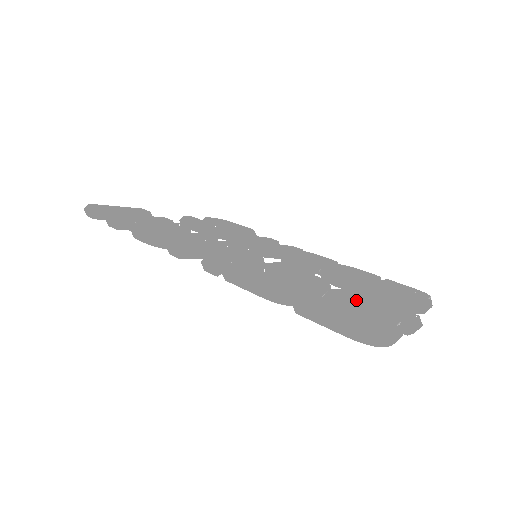
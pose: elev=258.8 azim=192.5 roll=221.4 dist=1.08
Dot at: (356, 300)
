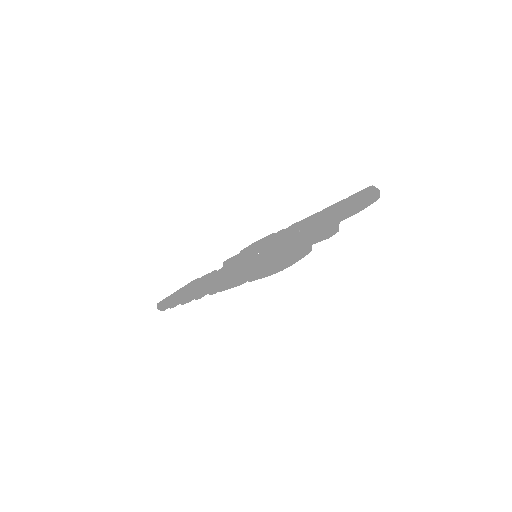
Dot at: occluded
